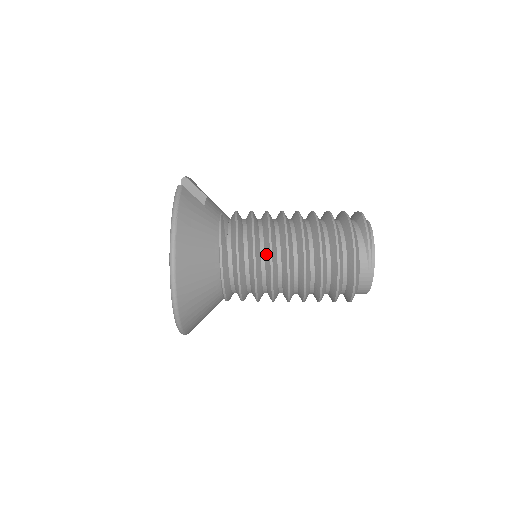
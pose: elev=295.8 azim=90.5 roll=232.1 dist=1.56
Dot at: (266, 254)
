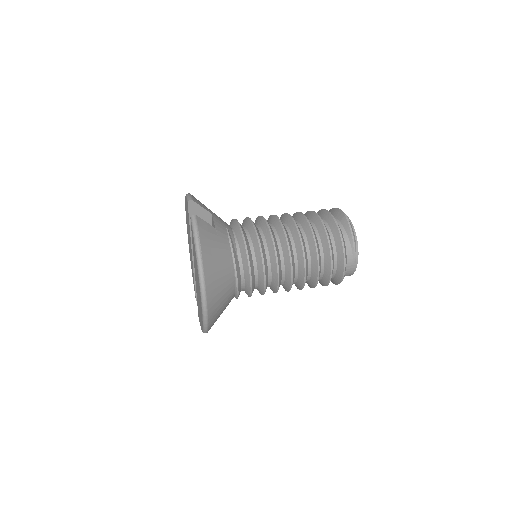
Dot at: (272, 263)
